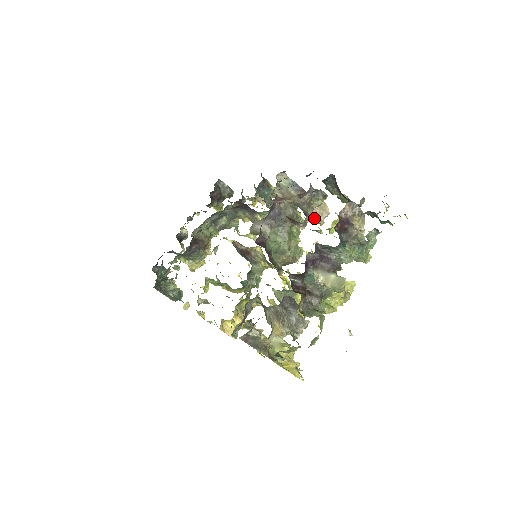
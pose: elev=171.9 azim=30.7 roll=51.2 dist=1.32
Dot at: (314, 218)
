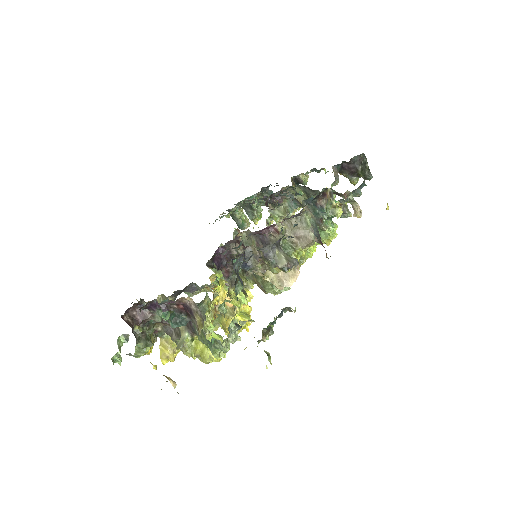
Dot at: (269, 277)
